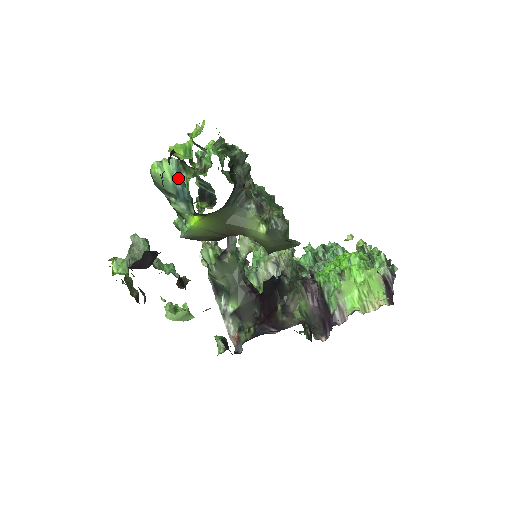
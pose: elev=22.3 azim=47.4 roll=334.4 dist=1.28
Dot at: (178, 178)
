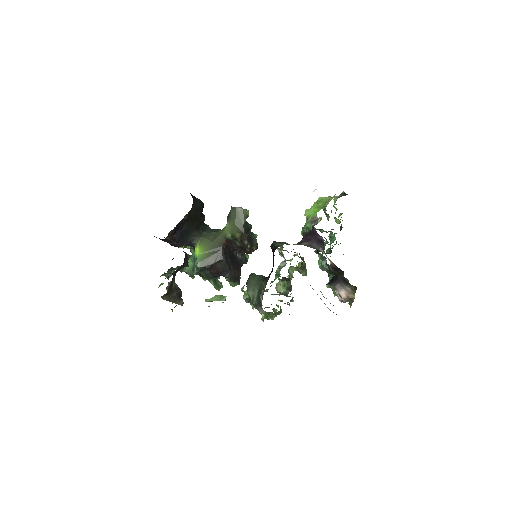
Dot at: (193, 257)
